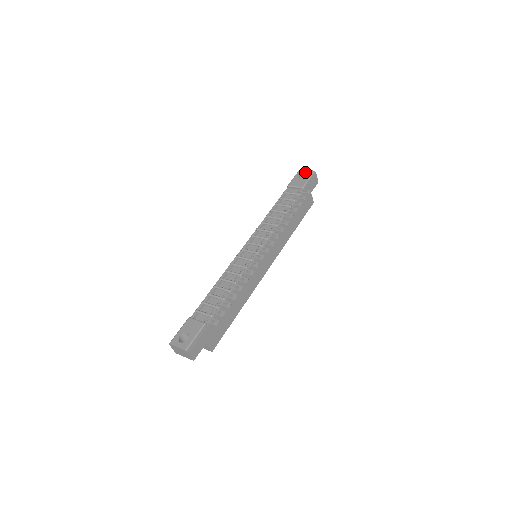
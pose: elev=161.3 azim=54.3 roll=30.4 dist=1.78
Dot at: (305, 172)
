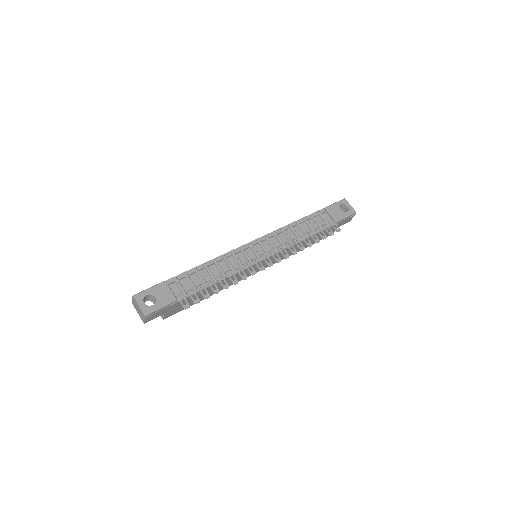
Dot at: (348, 206)
